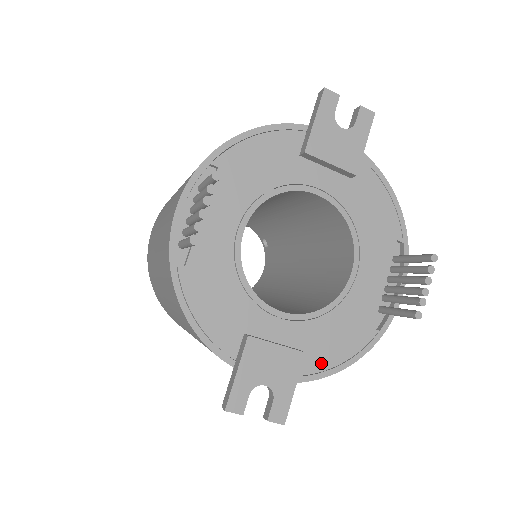
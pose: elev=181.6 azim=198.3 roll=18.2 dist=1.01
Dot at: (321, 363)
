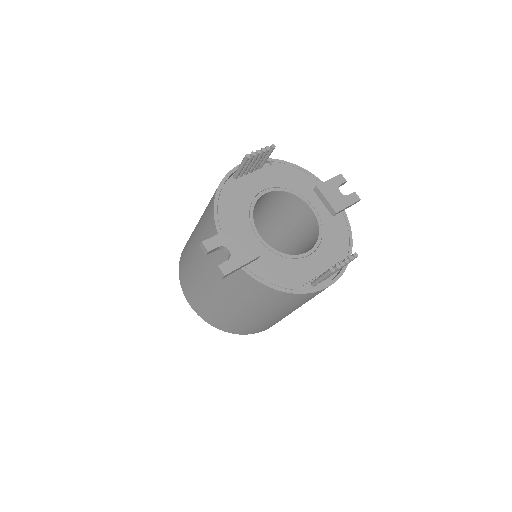
Dot at: (263, 274)
